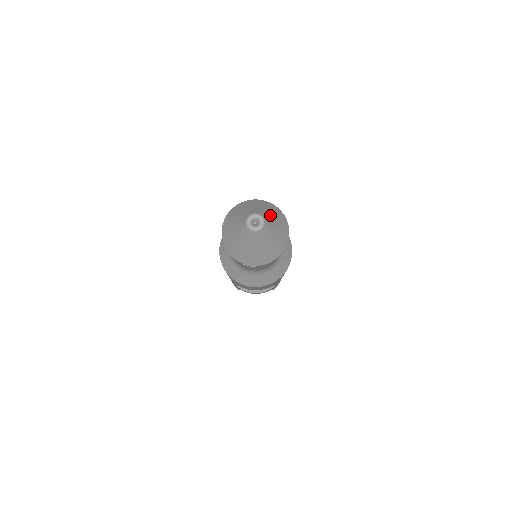
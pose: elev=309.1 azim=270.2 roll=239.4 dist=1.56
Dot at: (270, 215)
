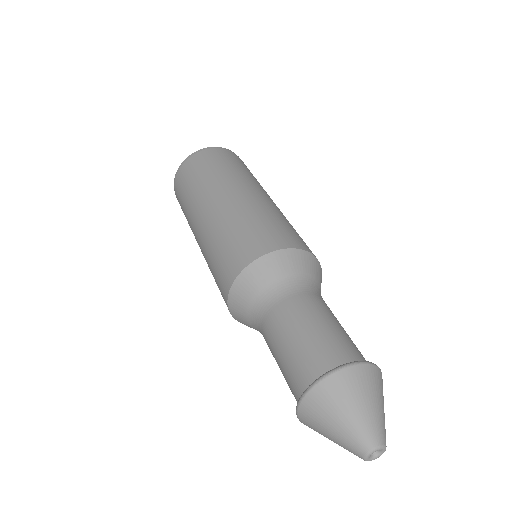
Dot at: (378, 415)
